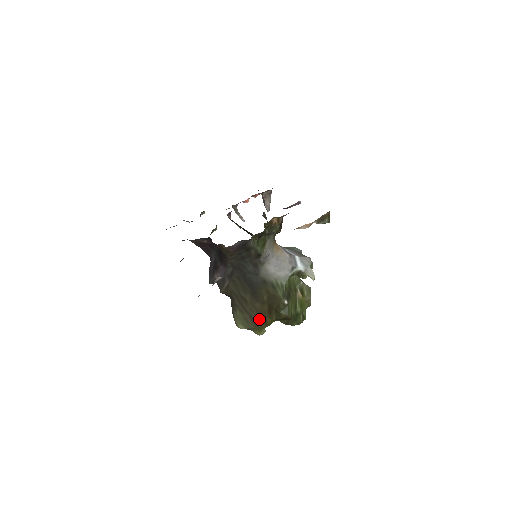
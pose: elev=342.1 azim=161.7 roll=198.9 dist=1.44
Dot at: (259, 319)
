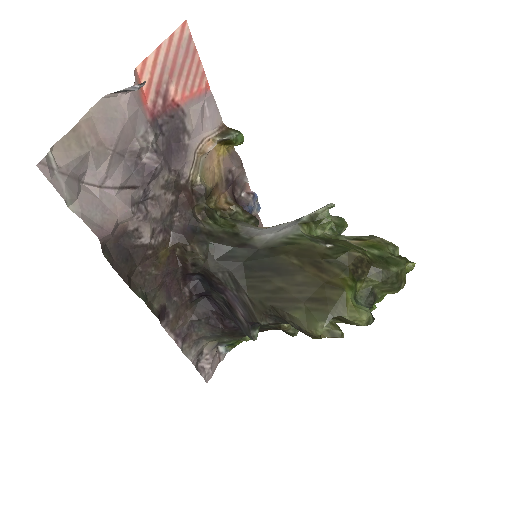
Dot at: (323, 291)
